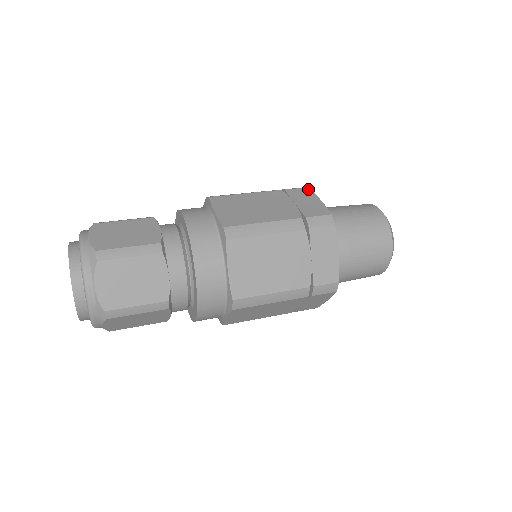
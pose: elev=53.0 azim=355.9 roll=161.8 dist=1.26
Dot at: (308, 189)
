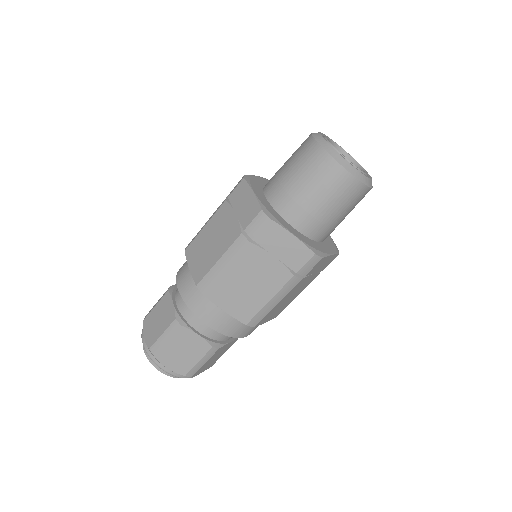
Dot at: (243, 182)
